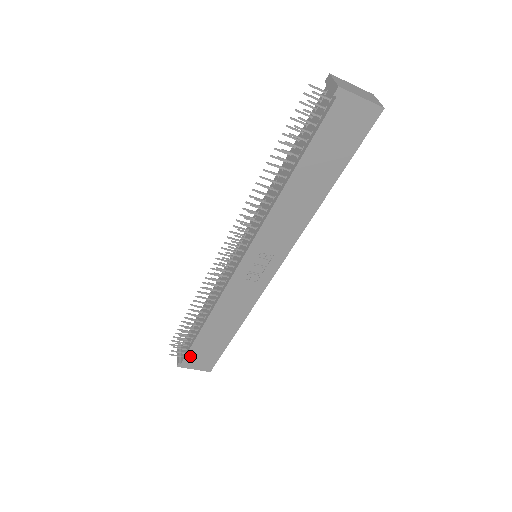
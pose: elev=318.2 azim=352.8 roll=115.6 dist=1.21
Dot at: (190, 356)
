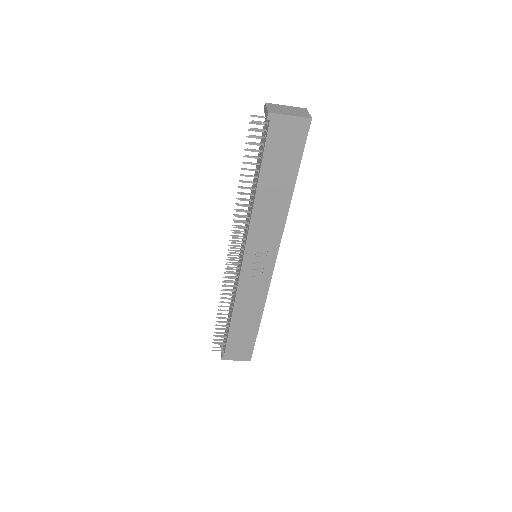
Dot at: (229, 349)
